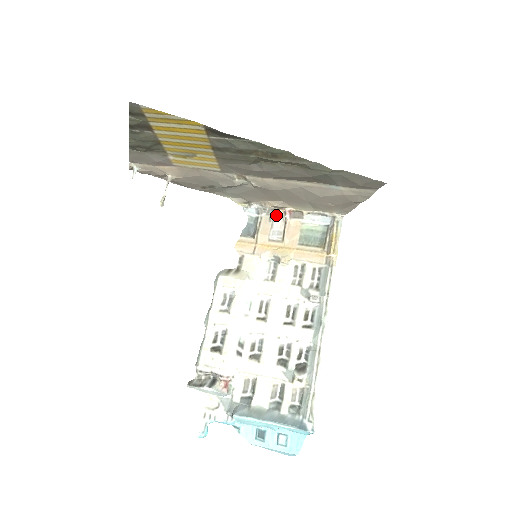
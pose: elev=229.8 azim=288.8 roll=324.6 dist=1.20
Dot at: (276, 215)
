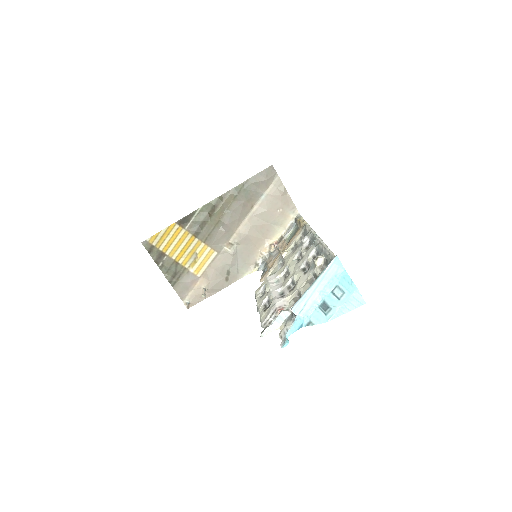
Dot at: (272, 253)
